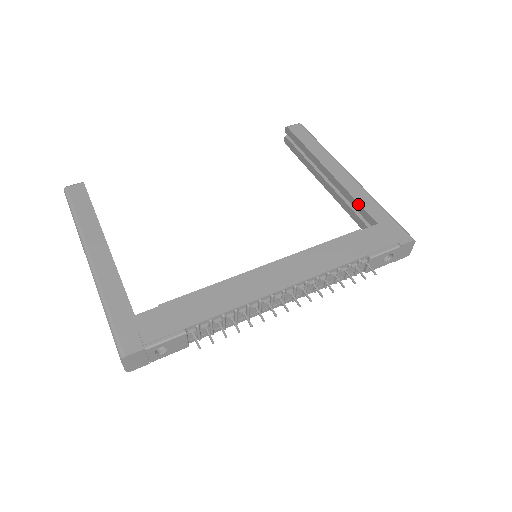
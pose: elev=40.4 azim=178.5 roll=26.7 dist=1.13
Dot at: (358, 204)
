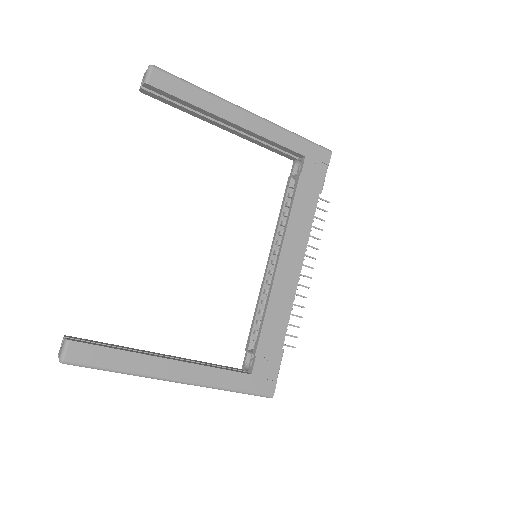
Dot at: (280, 146)
